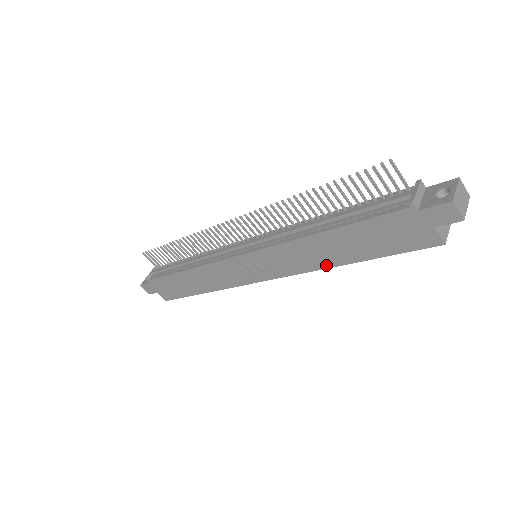
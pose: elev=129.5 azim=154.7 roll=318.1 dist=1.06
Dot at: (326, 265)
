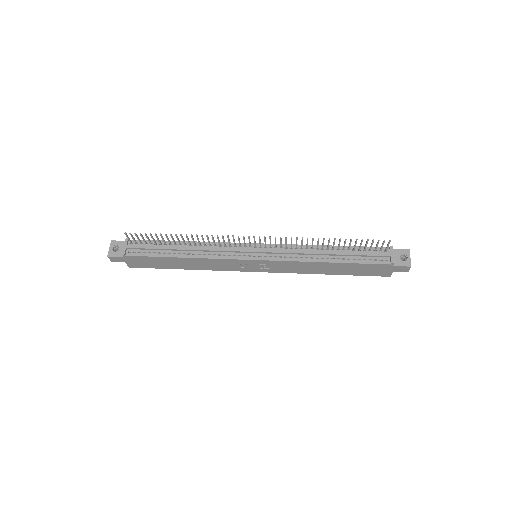
Dot at: (315, 273)
